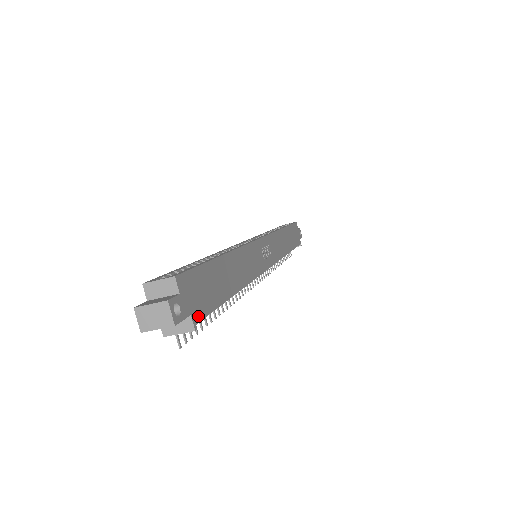
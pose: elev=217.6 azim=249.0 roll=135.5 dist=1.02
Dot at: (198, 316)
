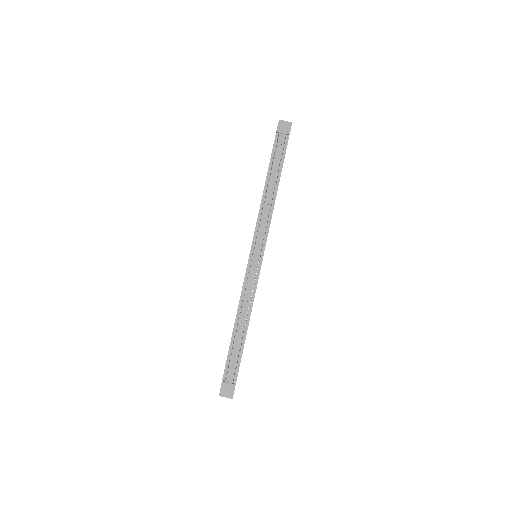
Dot at: occluded
